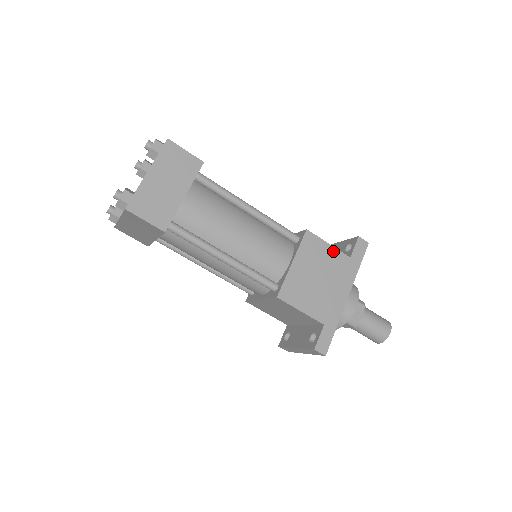
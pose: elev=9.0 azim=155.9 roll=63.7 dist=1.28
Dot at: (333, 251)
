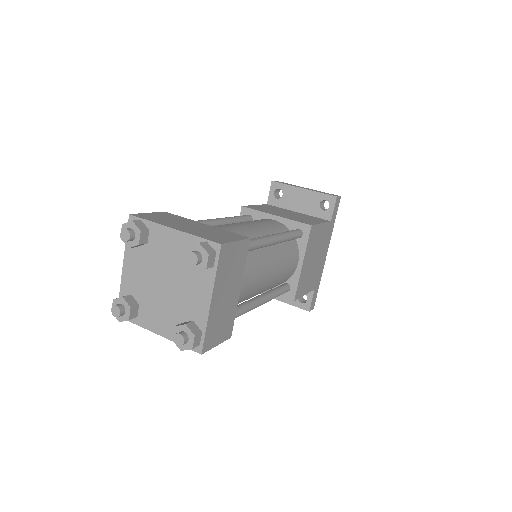
Dot at: (323, 227)
